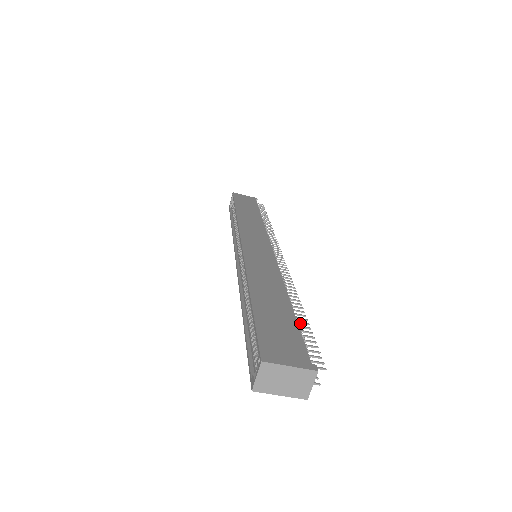
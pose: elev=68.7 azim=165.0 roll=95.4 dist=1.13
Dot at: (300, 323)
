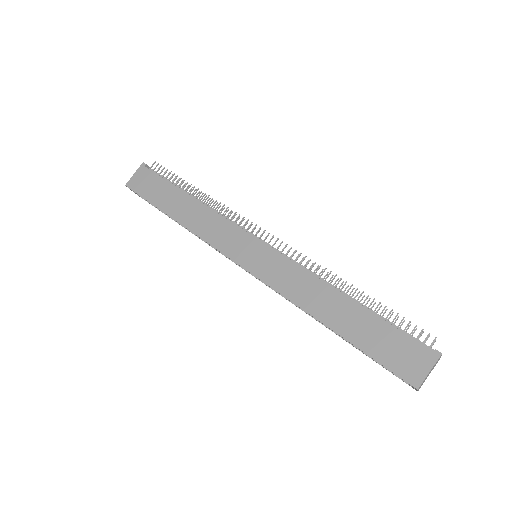
Dot at: occluded
